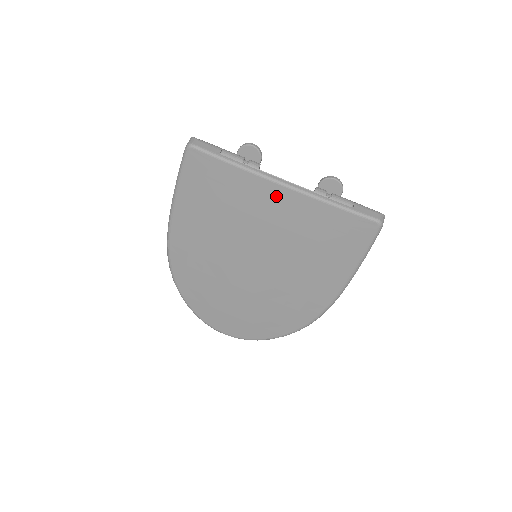
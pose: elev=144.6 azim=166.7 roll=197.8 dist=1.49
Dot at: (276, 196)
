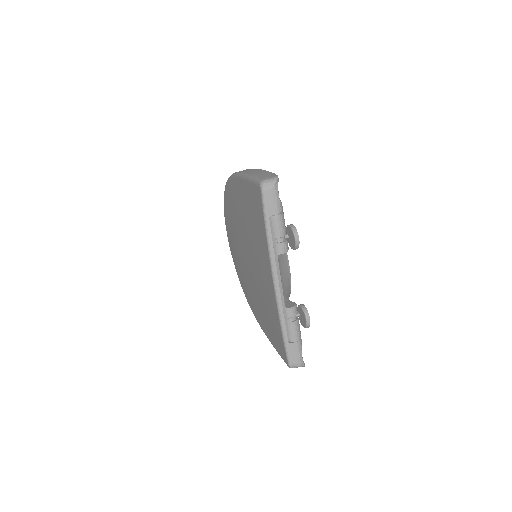
Dot at: (269, 276)
